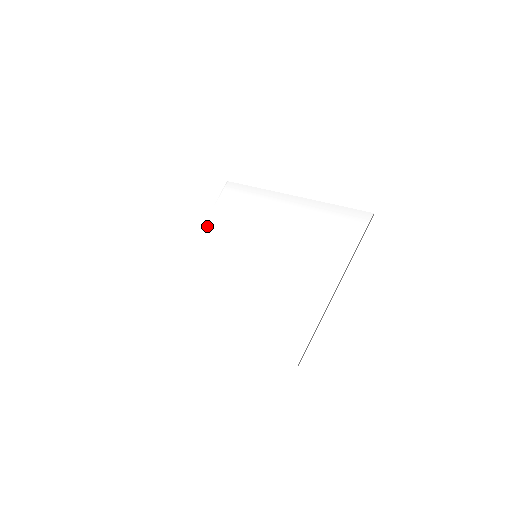
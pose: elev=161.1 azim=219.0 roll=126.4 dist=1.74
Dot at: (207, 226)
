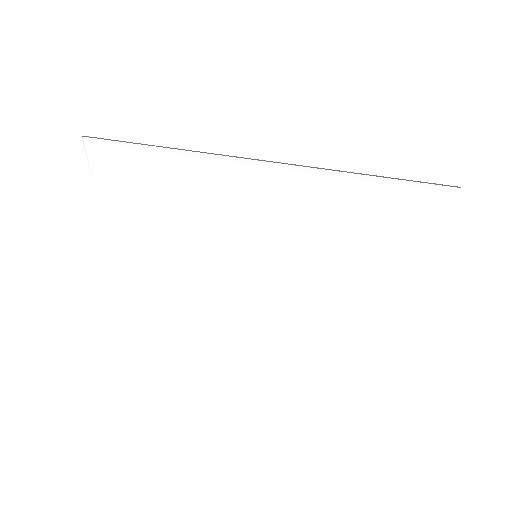
Dot at: (113, 221)
